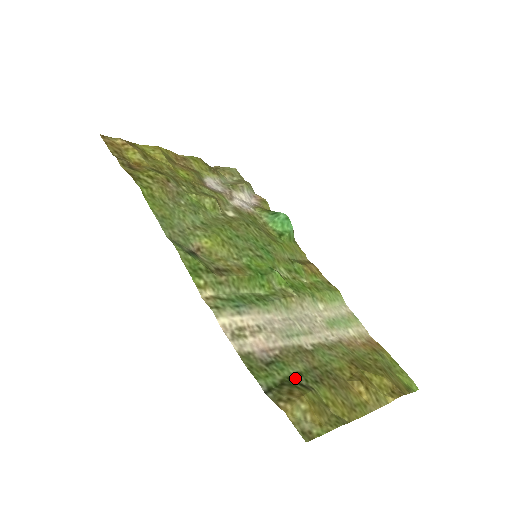
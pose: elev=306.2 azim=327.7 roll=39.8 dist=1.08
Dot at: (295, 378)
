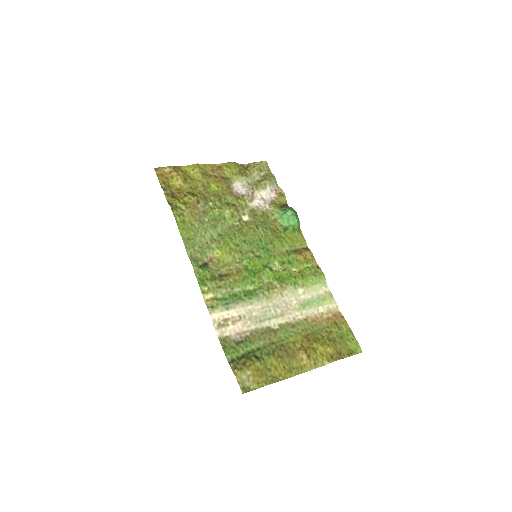
Dot at: (254, 352)
